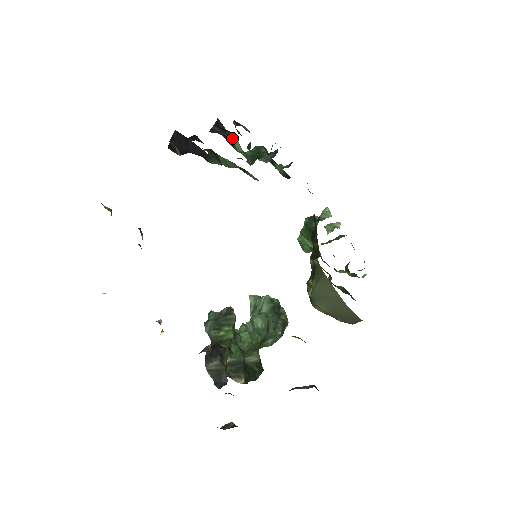
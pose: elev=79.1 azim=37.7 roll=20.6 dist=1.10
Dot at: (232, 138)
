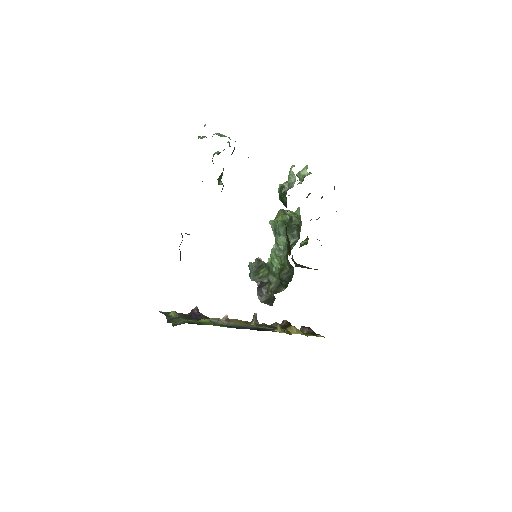
Dot at: occluded
